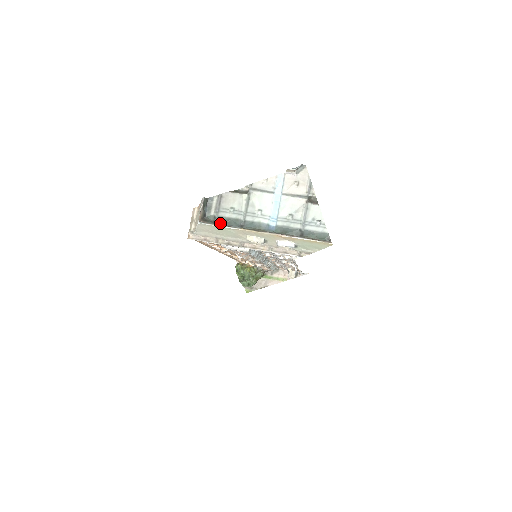
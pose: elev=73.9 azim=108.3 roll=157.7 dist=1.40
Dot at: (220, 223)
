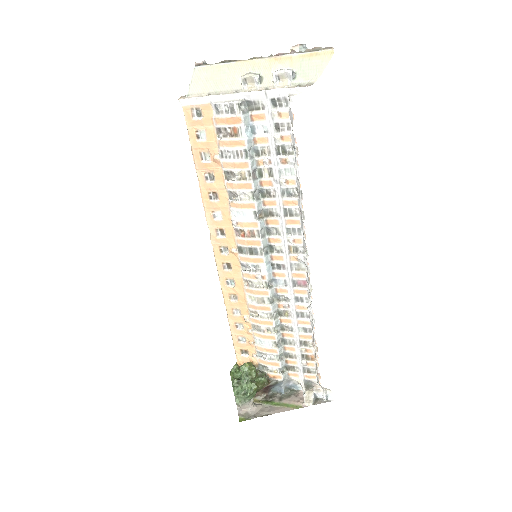
Dot at: (216, 68)
